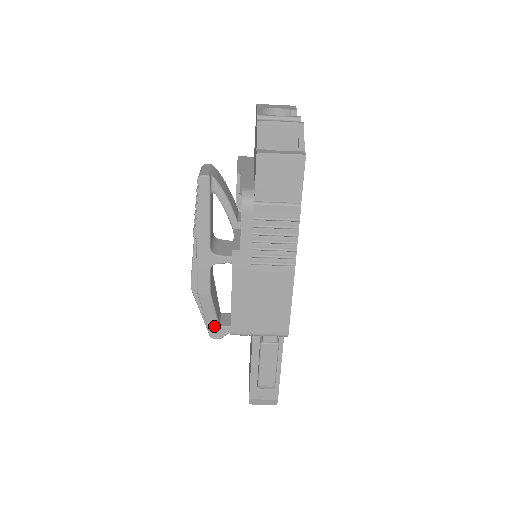
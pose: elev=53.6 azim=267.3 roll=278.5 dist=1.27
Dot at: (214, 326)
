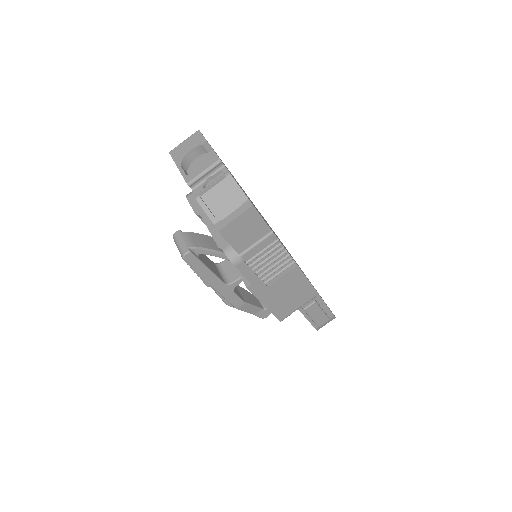
Dot at: (261, 312)
